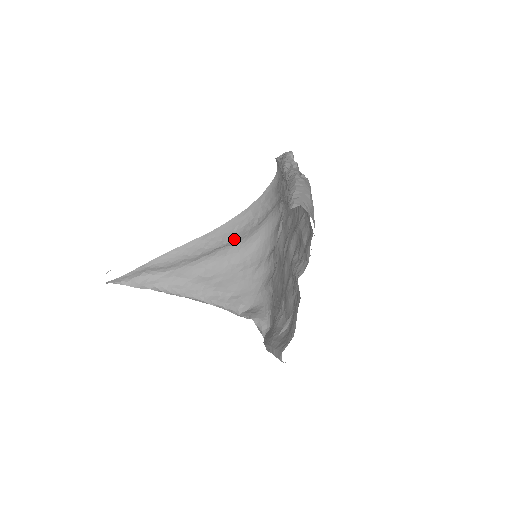
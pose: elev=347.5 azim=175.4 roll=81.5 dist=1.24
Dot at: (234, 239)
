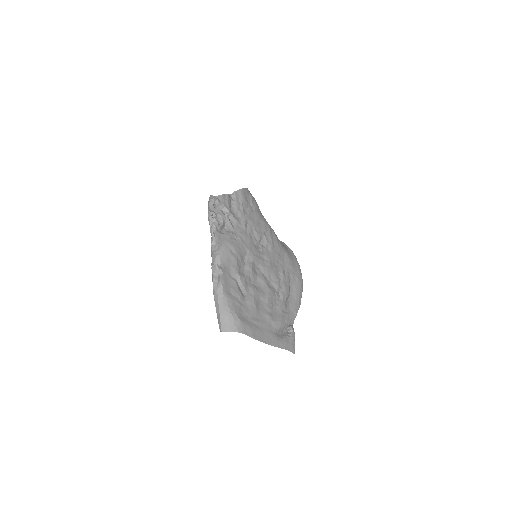
Dot at: occluded
